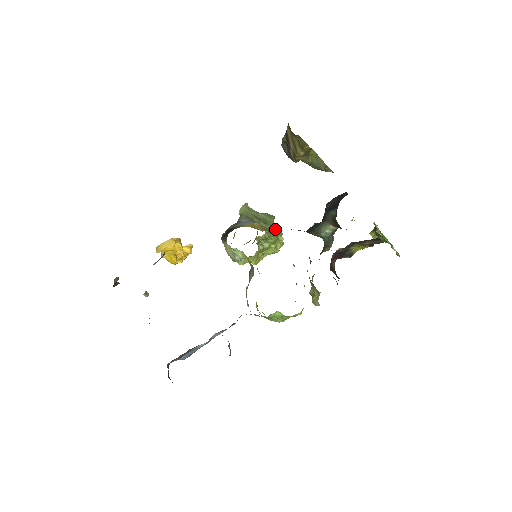
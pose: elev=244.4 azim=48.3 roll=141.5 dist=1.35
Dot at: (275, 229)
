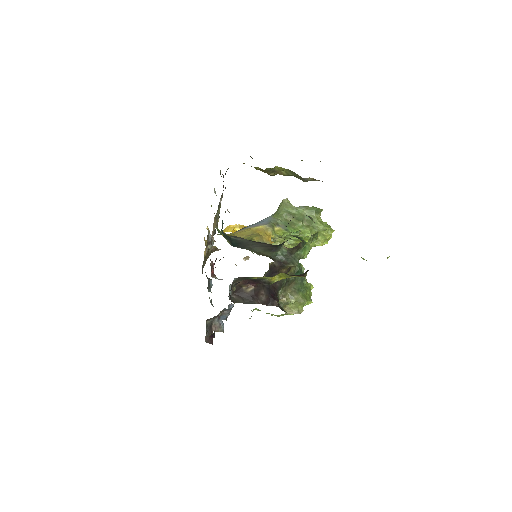
Dot at: (314, 224)
